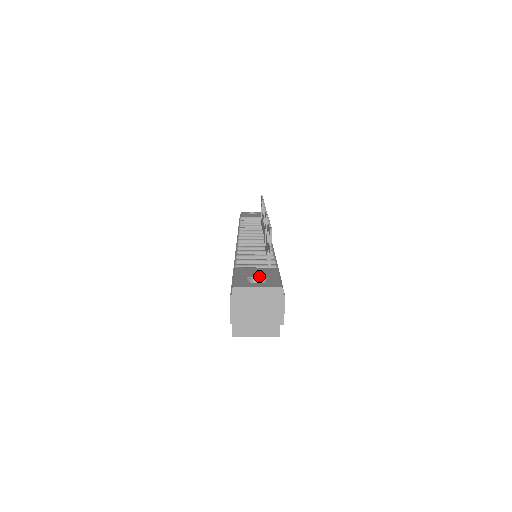
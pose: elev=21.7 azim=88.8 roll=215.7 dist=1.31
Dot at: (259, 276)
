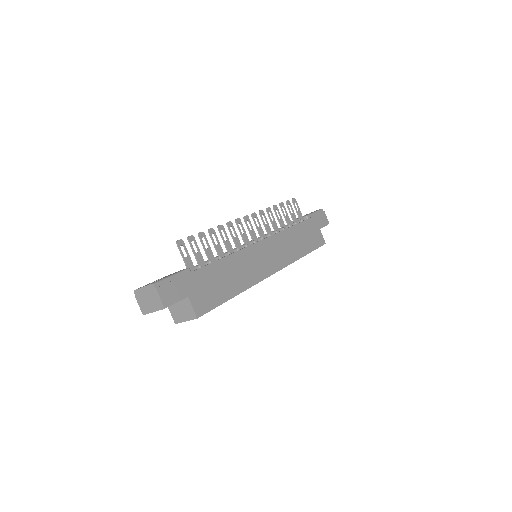
Dot at: (162, 278)
